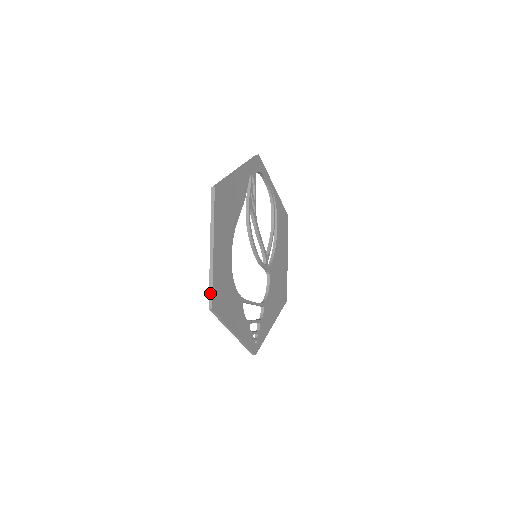
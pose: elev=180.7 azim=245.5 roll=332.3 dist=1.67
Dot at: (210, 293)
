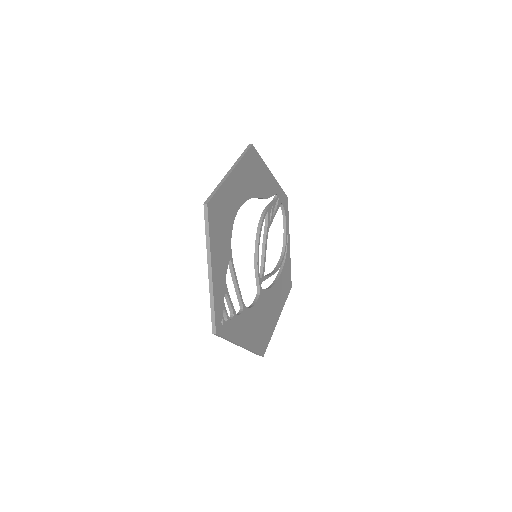
Dot at: (212, 194)
